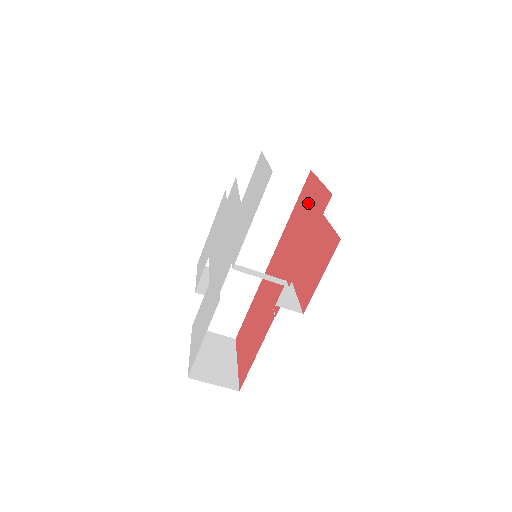
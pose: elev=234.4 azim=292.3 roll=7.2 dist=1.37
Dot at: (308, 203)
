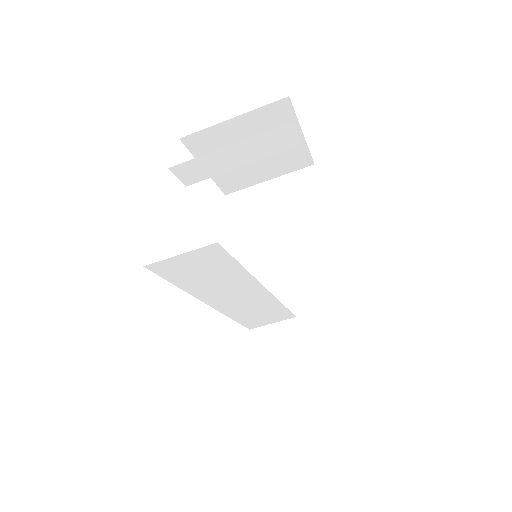
Dot at: occluded
